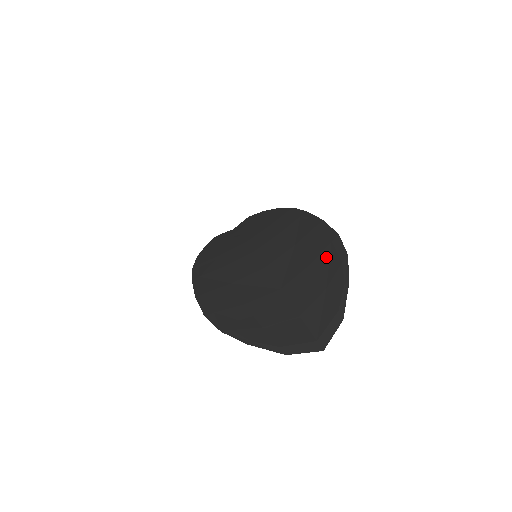
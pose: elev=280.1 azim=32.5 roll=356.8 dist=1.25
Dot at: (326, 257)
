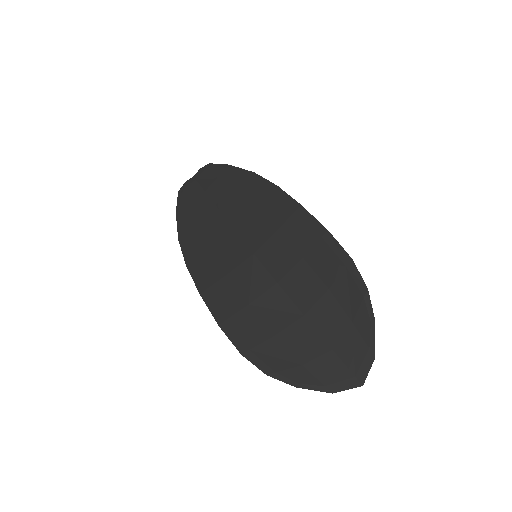
Dot at: (344, 285)
